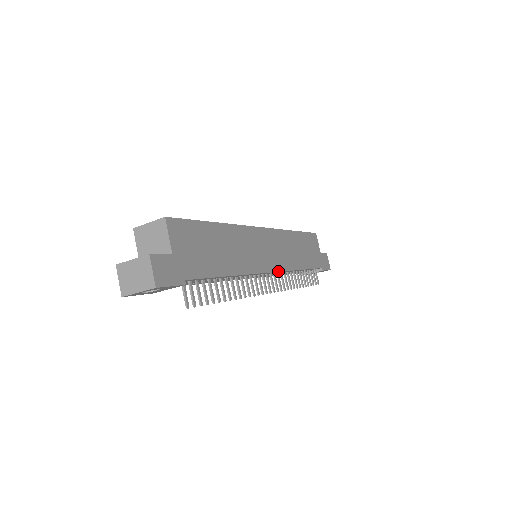
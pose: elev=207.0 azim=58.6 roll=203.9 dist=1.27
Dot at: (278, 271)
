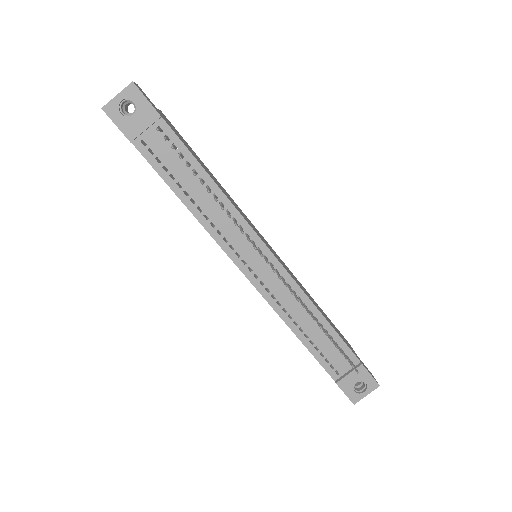
Dot at: (280, 263)
